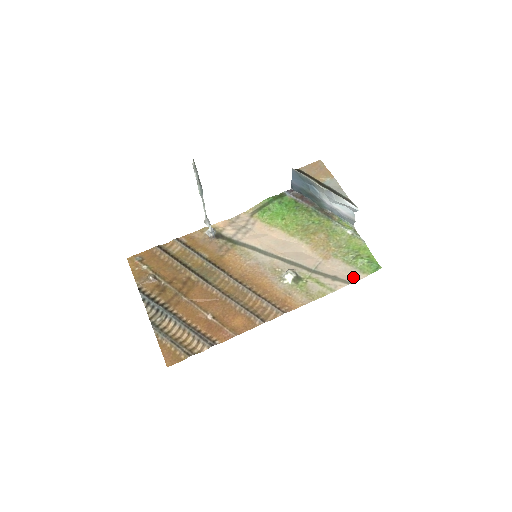
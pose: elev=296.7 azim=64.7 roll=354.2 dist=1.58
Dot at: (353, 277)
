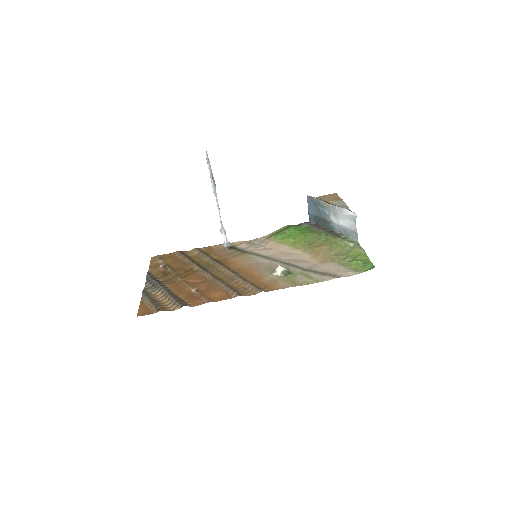
Dot at: (344, 274)
